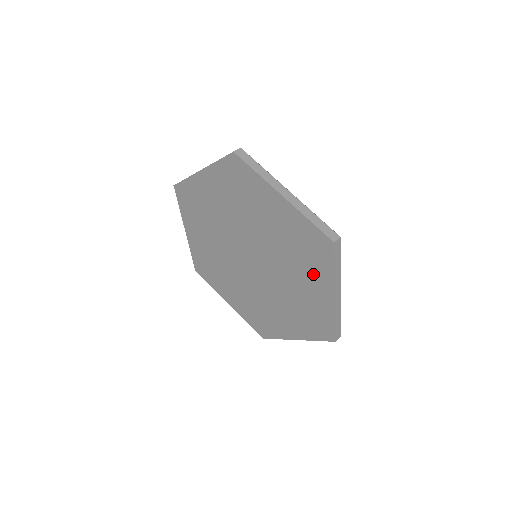
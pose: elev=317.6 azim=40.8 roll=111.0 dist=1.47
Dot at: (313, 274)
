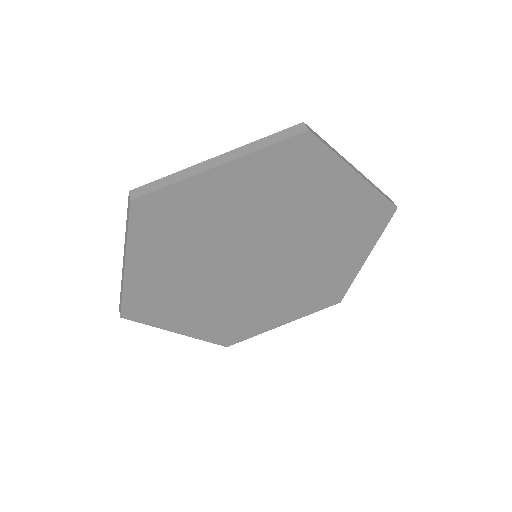
Dot at: (351, 247)
